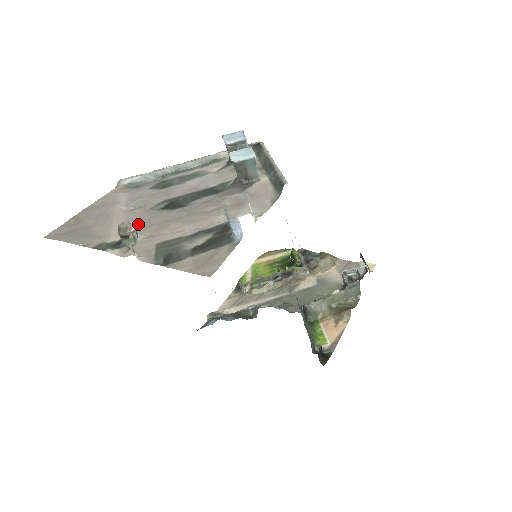
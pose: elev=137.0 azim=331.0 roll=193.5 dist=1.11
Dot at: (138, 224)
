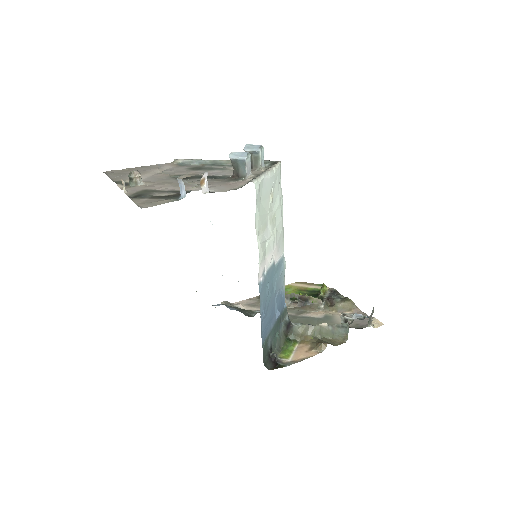
Dot at: (152, 180)
